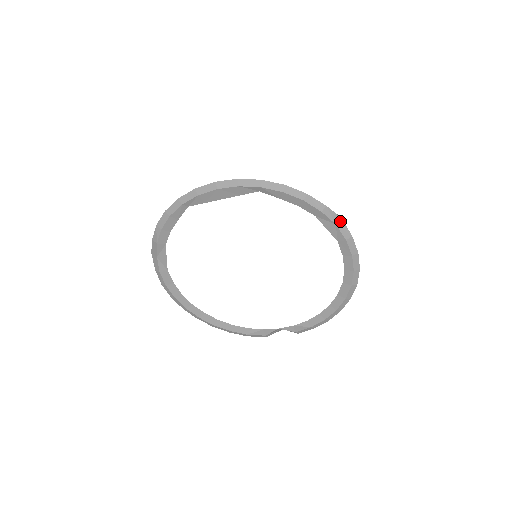
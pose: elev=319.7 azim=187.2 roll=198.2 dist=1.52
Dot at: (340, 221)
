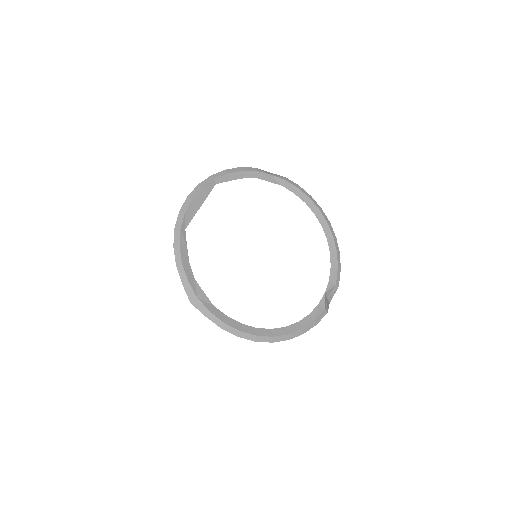
Dot at: (271, 174)
